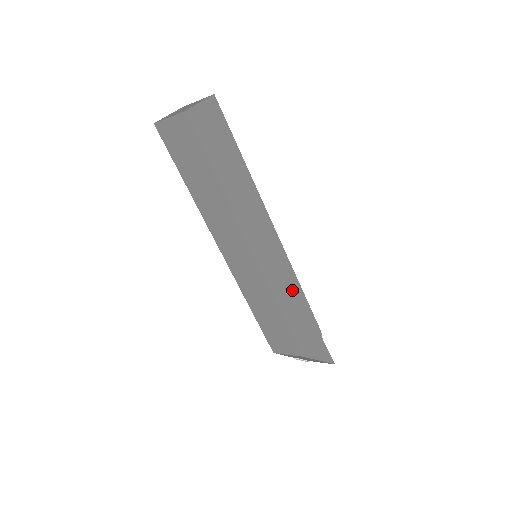
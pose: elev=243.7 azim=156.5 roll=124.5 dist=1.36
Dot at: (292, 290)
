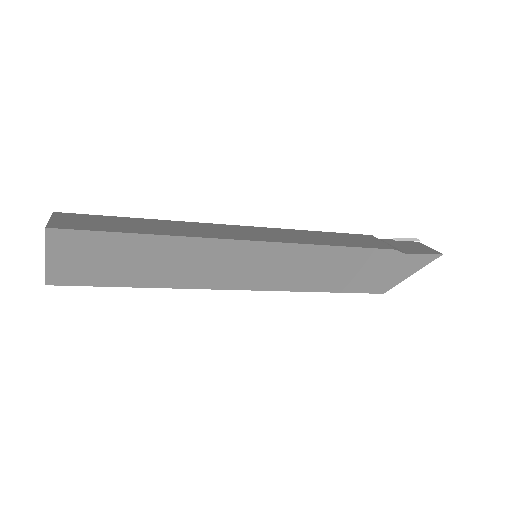
Dot at: (319, 262)
